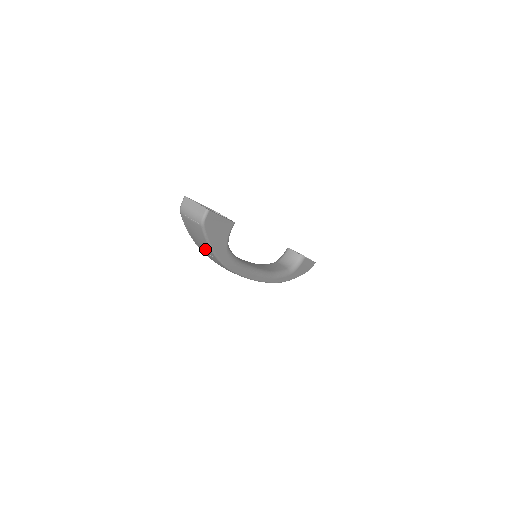
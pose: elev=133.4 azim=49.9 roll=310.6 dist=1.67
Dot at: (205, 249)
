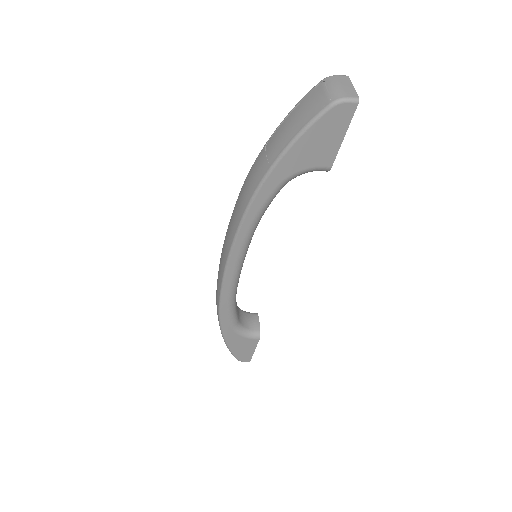
Dot at: (277, 145)
